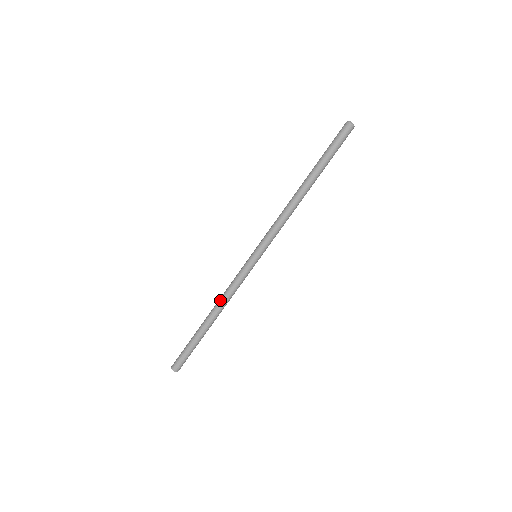
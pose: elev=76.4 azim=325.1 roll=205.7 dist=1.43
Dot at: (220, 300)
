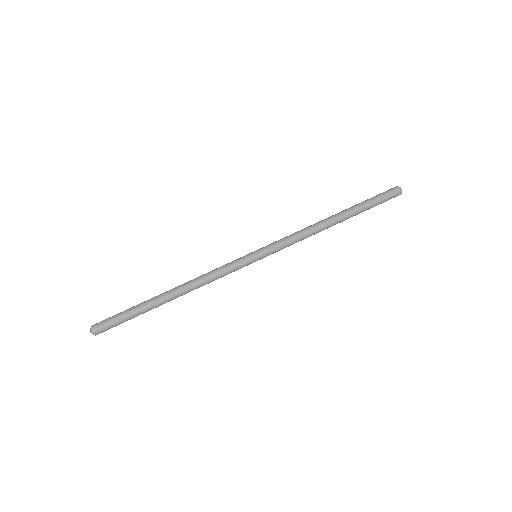
Dot at: (194, 279)
